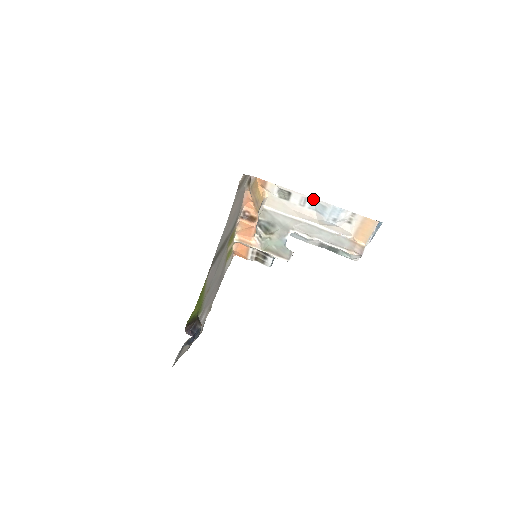
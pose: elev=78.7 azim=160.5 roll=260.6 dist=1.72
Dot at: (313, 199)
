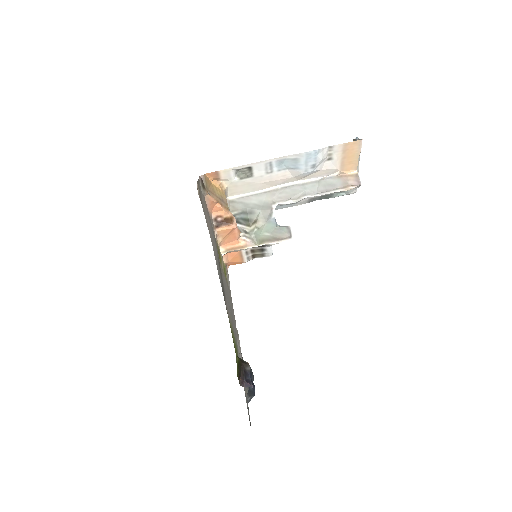
Dot at: (279, 159)
